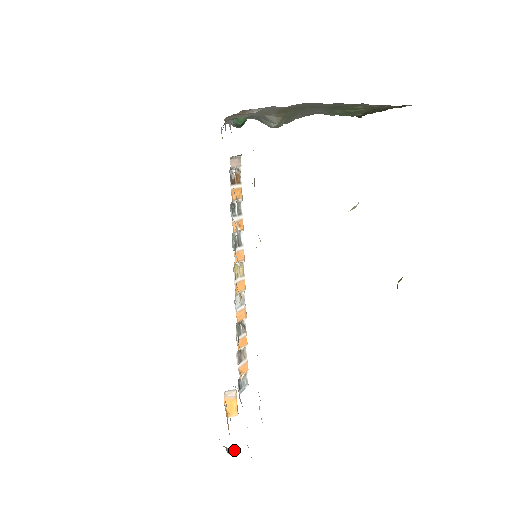
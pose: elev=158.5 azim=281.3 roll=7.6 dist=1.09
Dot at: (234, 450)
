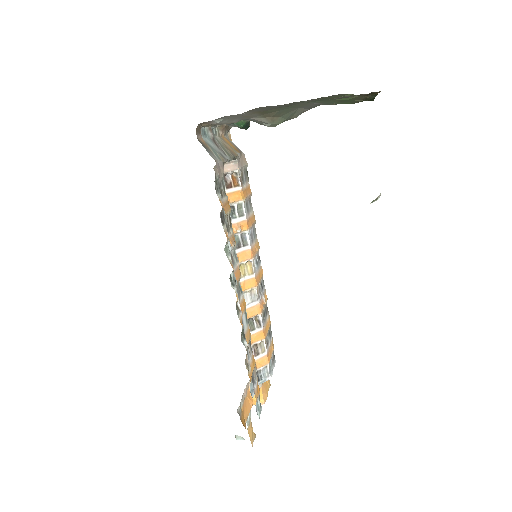
Dot at: (241, 437)
